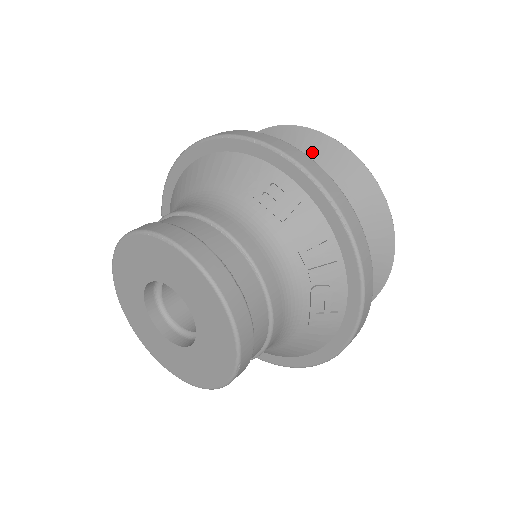
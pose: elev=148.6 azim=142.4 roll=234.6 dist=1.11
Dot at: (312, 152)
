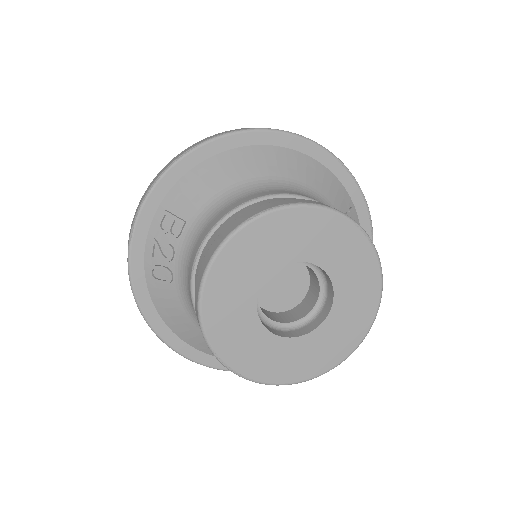
Dot at: occluded
